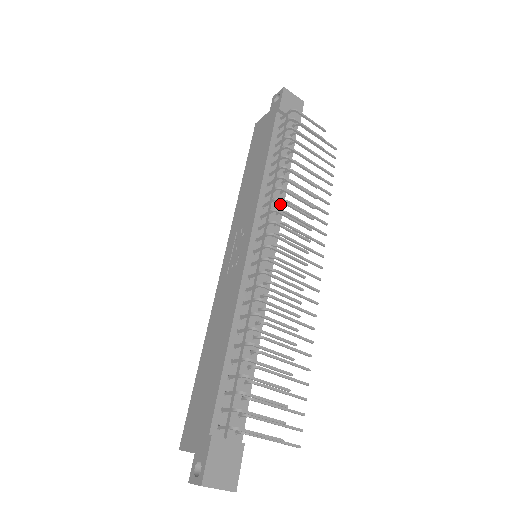
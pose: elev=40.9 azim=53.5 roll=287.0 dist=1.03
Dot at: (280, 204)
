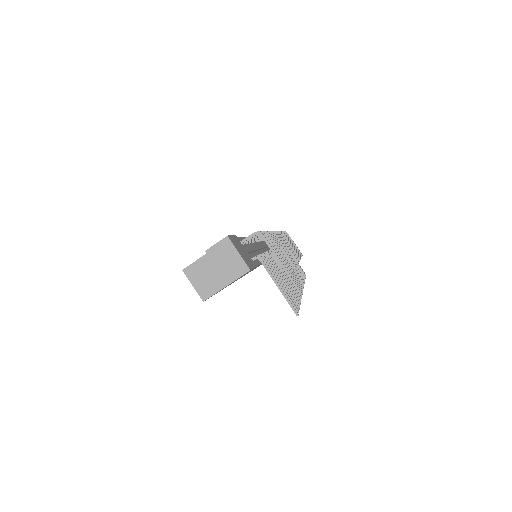
Dot at: occluded
